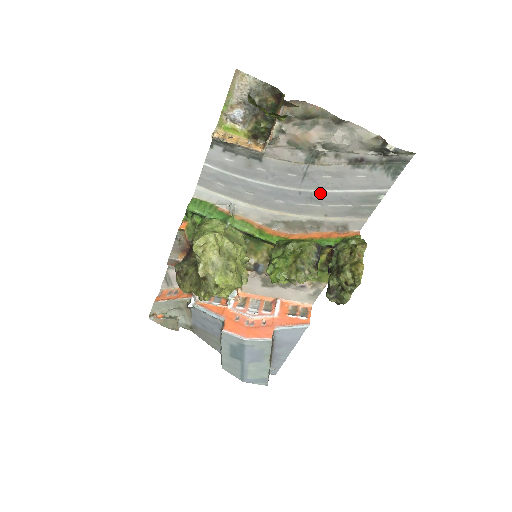
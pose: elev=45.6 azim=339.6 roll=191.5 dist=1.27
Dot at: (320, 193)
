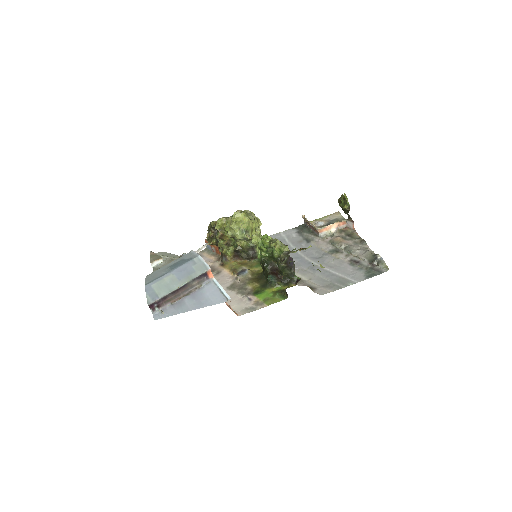
Dot at: (320, 267)
